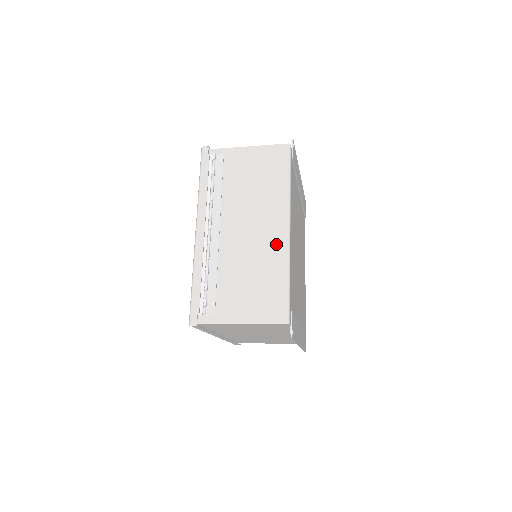
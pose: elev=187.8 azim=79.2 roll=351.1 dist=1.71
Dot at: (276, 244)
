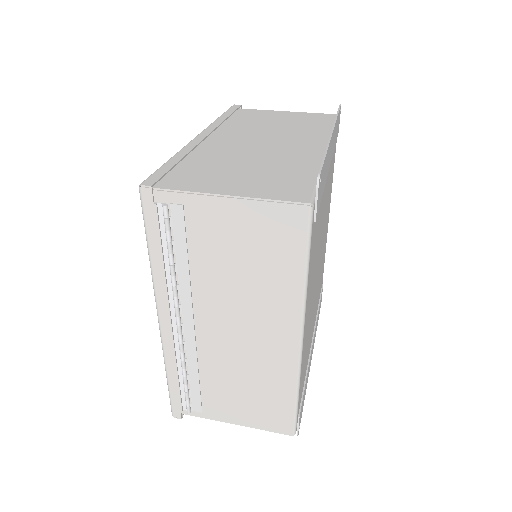
Dot at: (280, 358)
